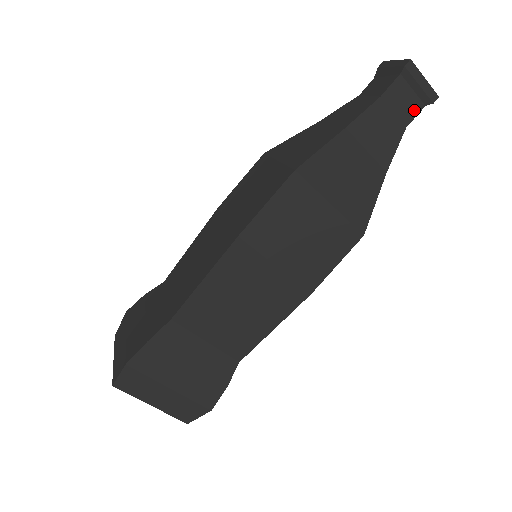
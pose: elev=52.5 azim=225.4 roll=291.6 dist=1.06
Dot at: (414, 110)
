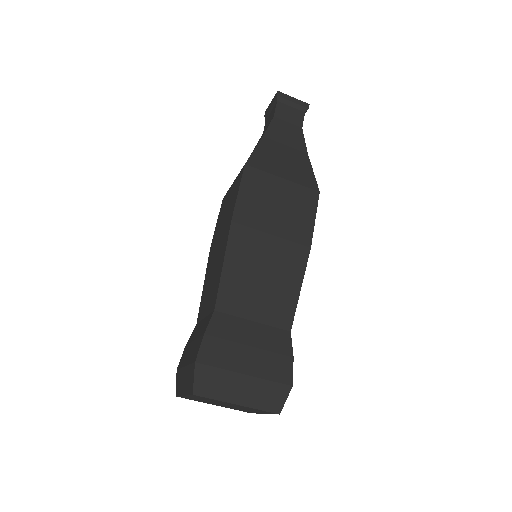
Dot at: (300, 117)
